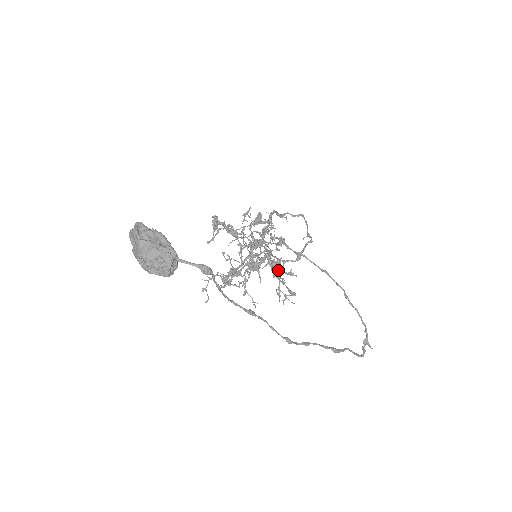
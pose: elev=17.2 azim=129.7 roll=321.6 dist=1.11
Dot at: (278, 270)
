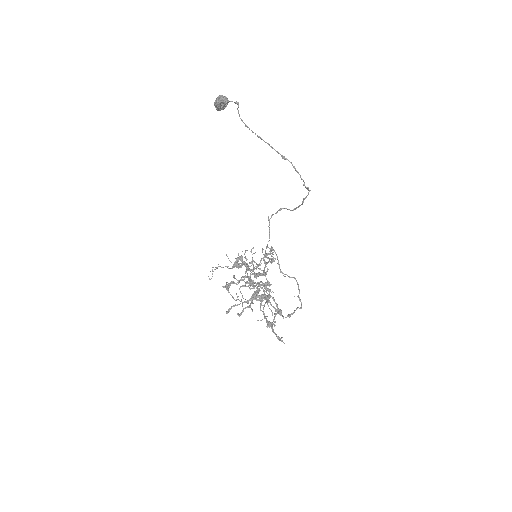
Dot at: occluded
